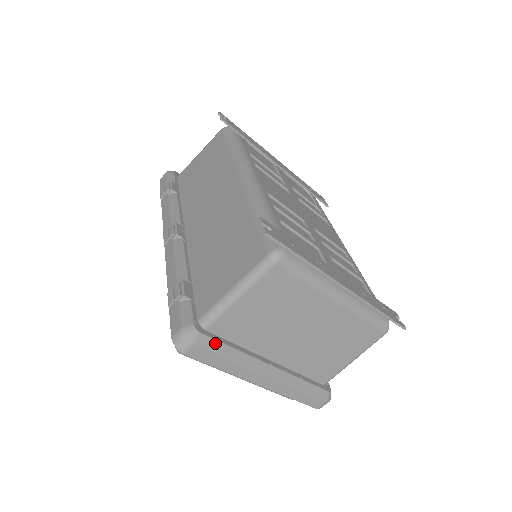
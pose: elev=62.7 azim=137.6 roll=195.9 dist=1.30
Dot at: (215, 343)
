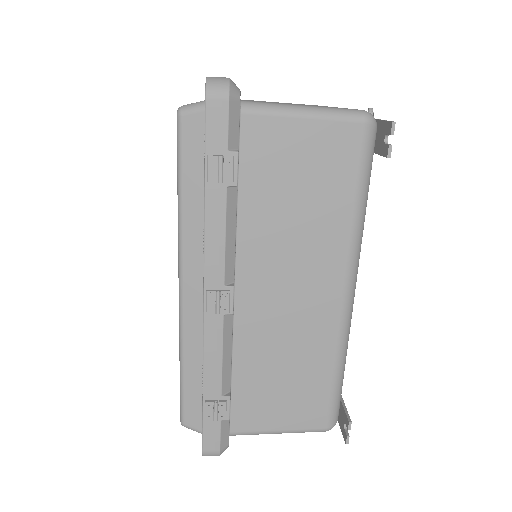
Dot at: occluded
